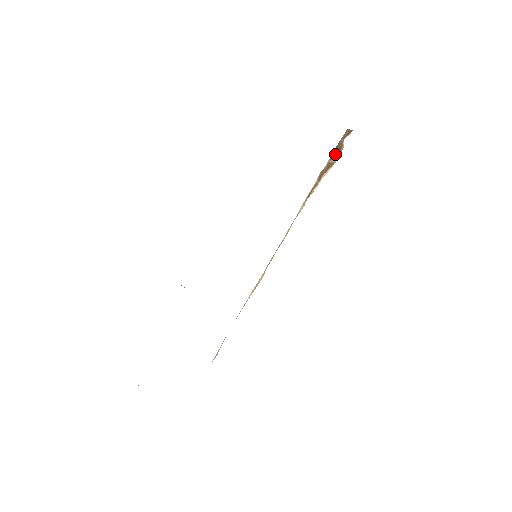
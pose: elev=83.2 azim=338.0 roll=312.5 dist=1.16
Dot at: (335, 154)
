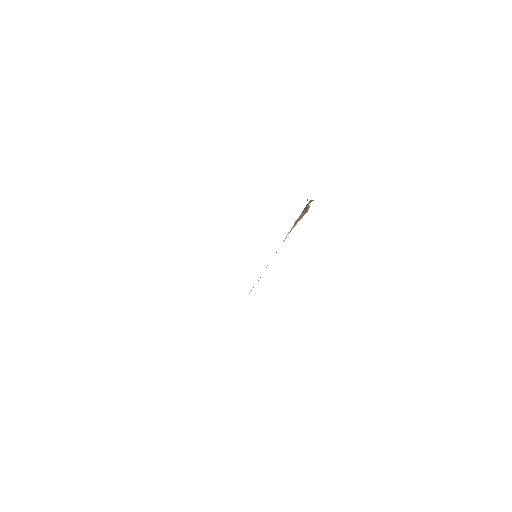
Dot at: (304, 211)
